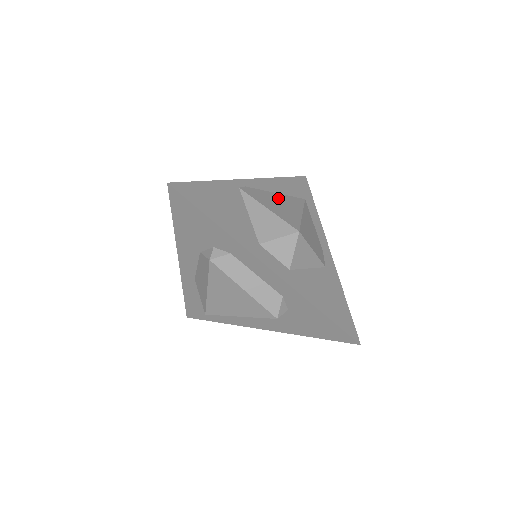
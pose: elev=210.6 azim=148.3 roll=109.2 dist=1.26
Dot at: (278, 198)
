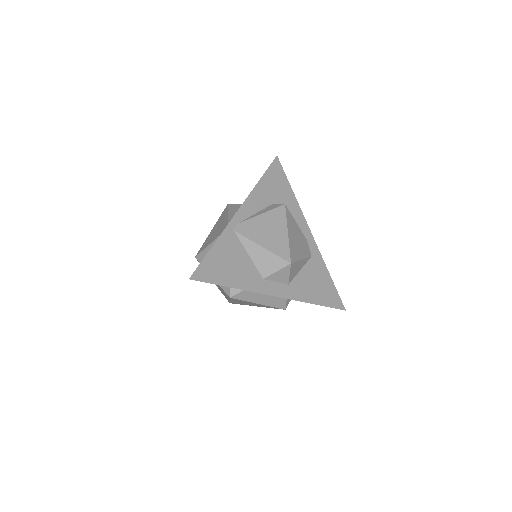
Dot at: (265, 222)
